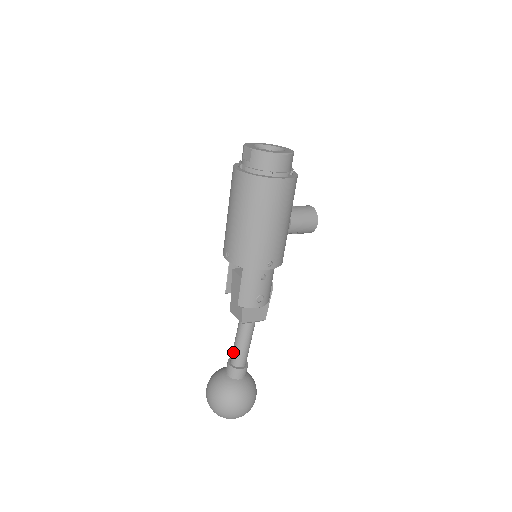
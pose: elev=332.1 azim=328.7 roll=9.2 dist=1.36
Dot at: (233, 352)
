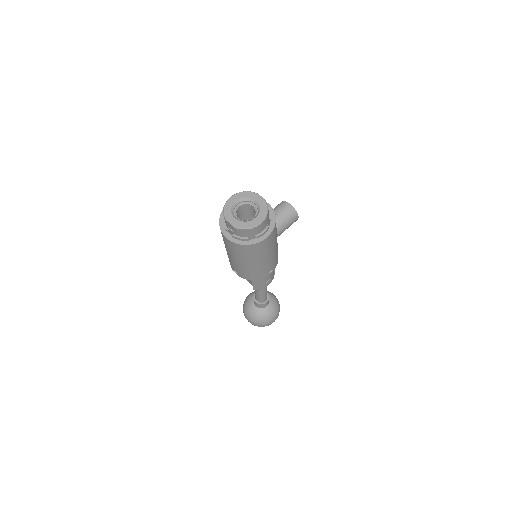
Dot at: (256, 296)
